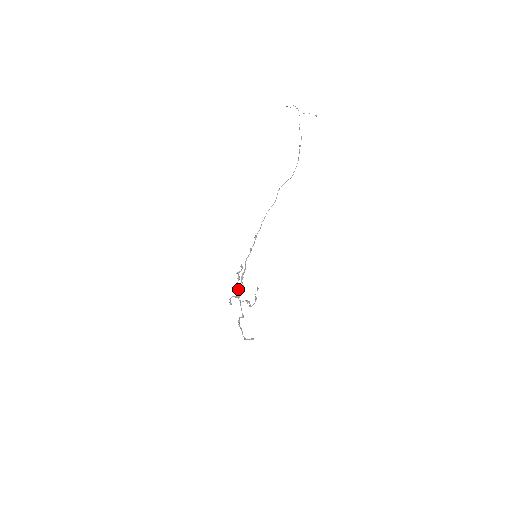
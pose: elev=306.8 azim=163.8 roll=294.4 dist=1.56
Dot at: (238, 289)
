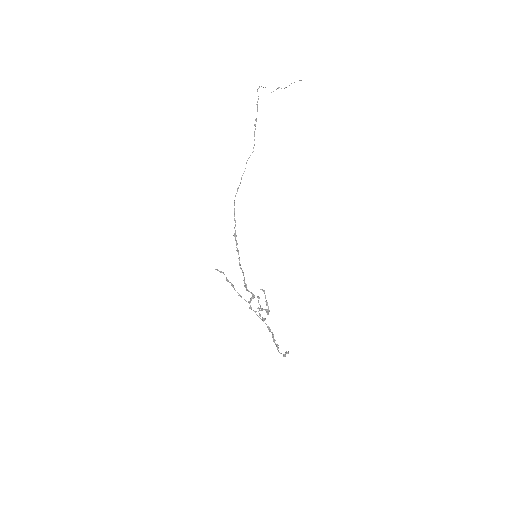
Dot at: occluded
